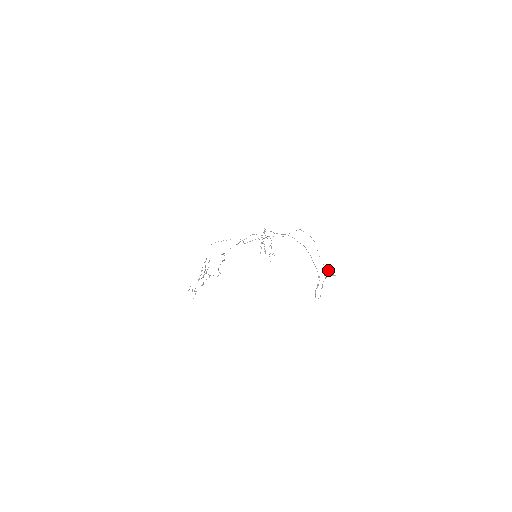
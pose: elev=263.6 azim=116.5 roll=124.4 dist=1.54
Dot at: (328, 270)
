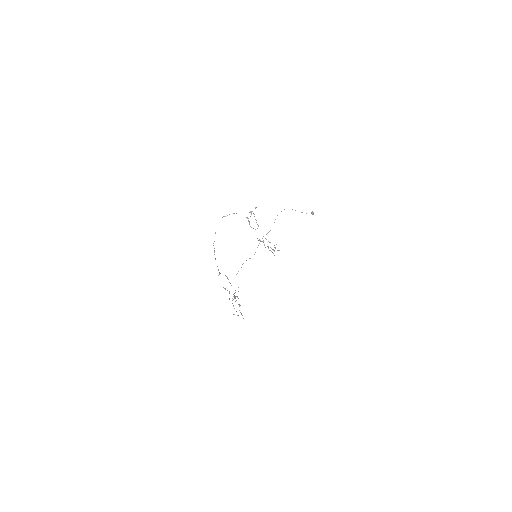
Dot at: (313, 213)
